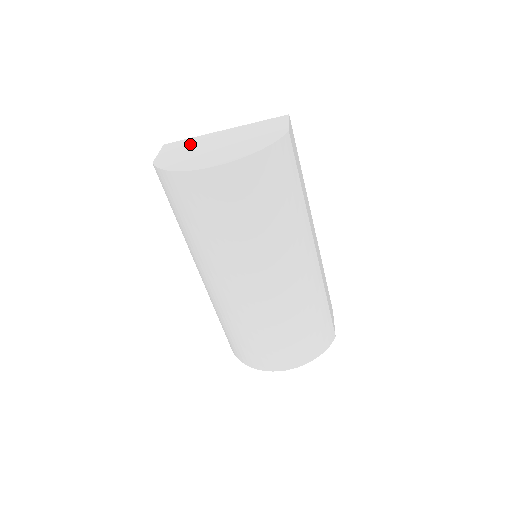
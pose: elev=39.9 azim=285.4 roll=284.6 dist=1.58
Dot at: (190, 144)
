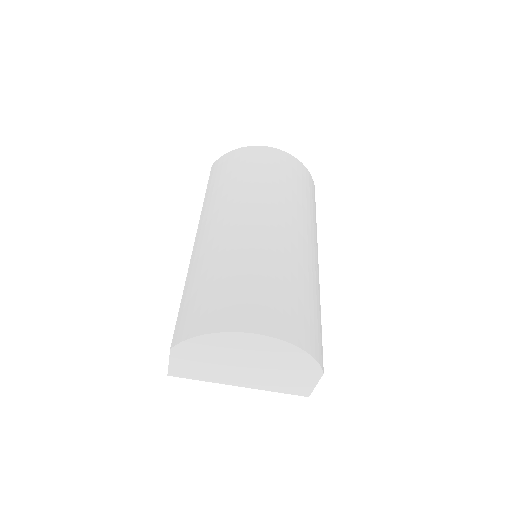
Dot at: occluded
